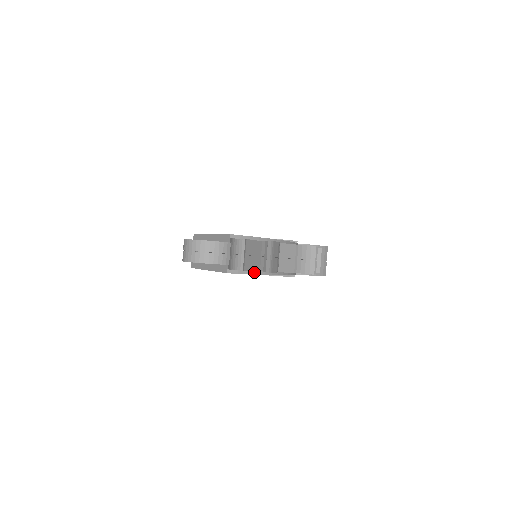
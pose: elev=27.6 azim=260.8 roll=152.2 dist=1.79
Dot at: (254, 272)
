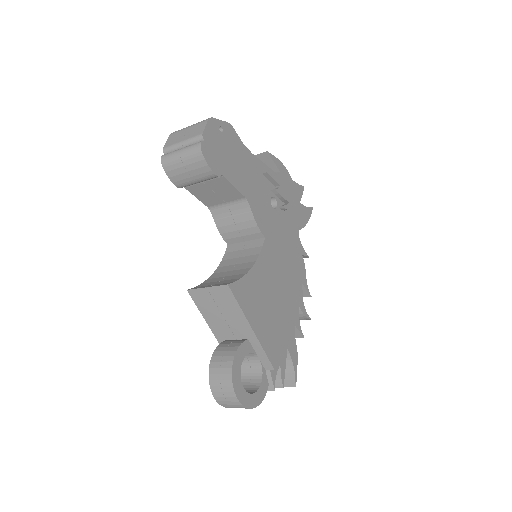
Dot at: occluded
